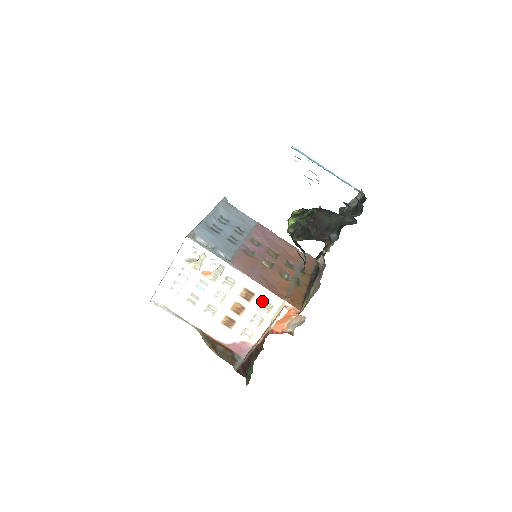
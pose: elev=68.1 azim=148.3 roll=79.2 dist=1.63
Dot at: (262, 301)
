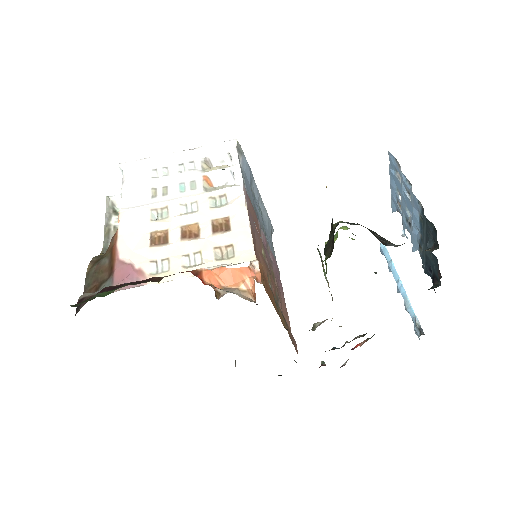
Dot at: (229, 242)
